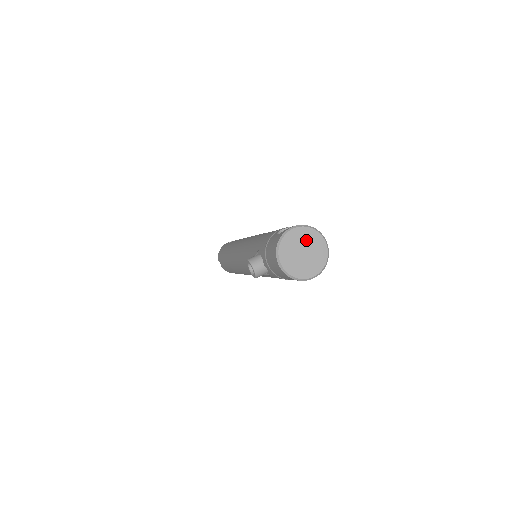
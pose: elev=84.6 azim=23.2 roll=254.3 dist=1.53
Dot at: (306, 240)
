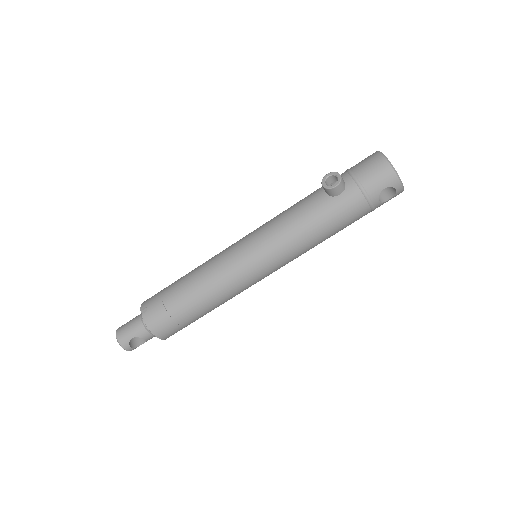
Dot at: occluded
